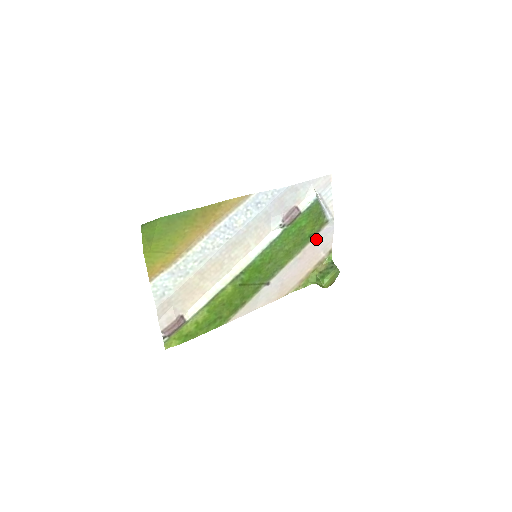
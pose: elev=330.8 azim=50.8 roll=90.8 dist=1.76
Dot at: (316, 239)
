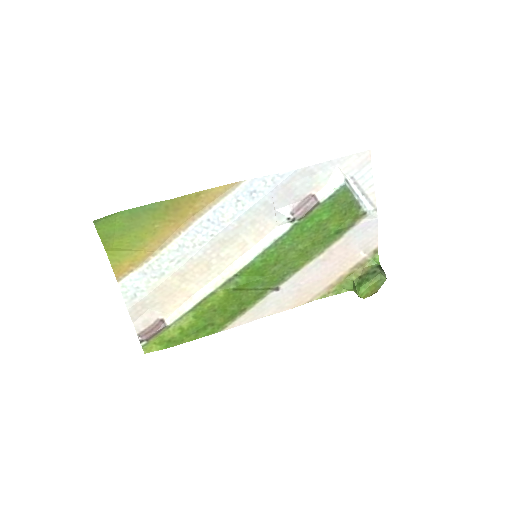
Dot at: (349, 236)
